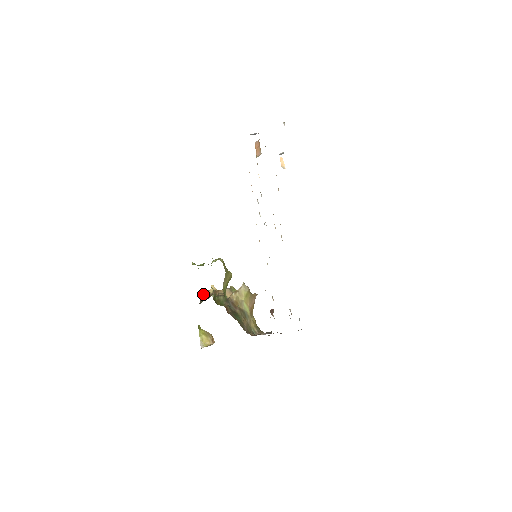
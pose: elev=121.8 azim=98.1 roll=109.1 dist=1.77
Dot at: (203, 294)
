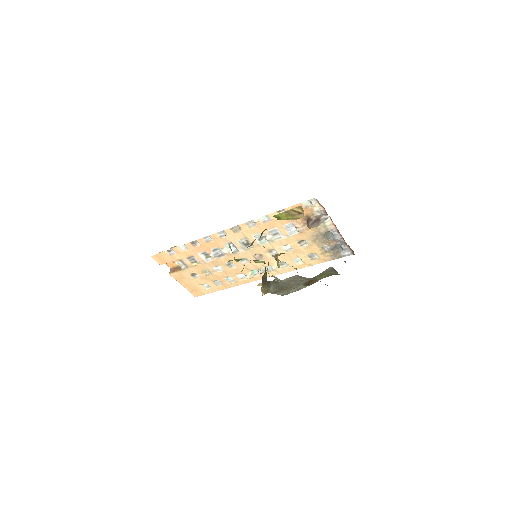
Dot at: (261, 287)
